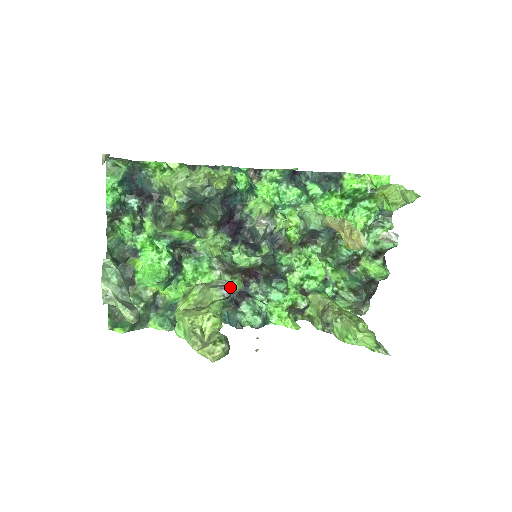
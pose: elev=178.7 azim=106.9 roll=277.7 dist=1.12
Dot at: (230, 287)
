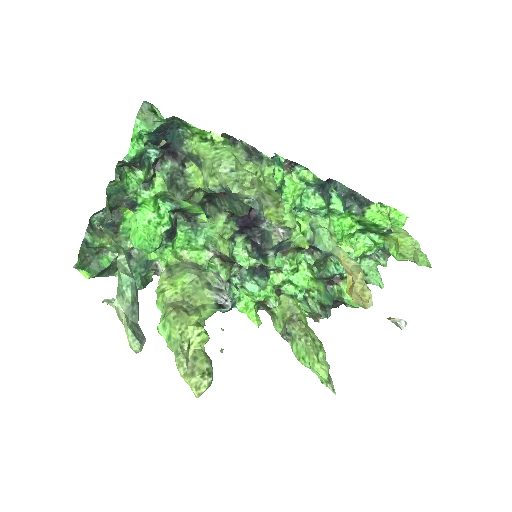
Dot at: (227, 297)
